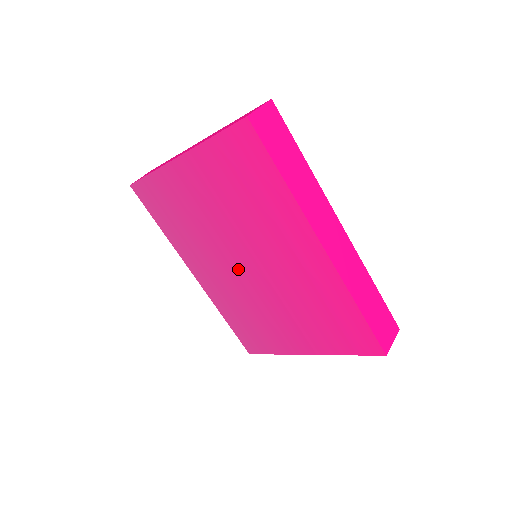
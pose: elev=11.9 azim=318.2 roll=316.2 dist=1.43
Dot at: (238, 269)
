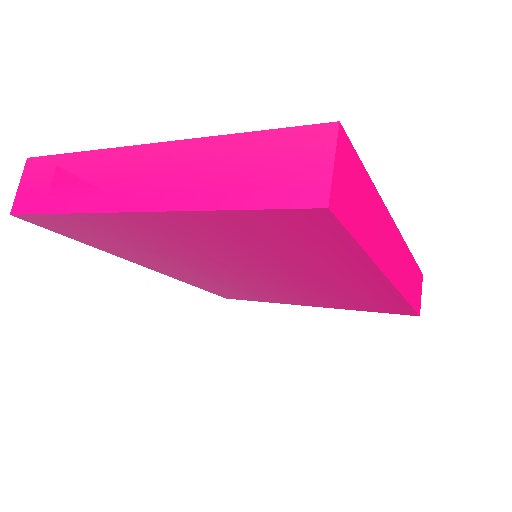
Dot at: (232, 275)
